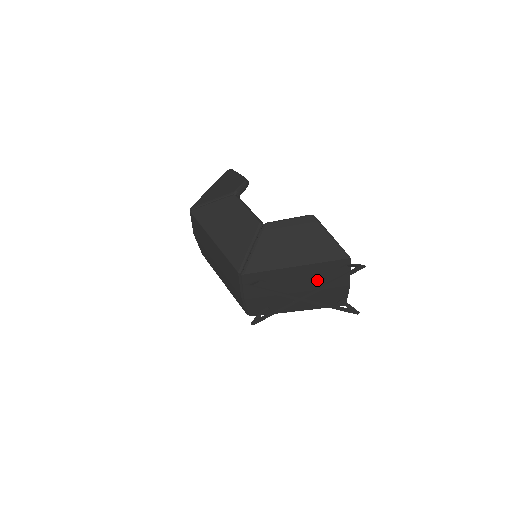
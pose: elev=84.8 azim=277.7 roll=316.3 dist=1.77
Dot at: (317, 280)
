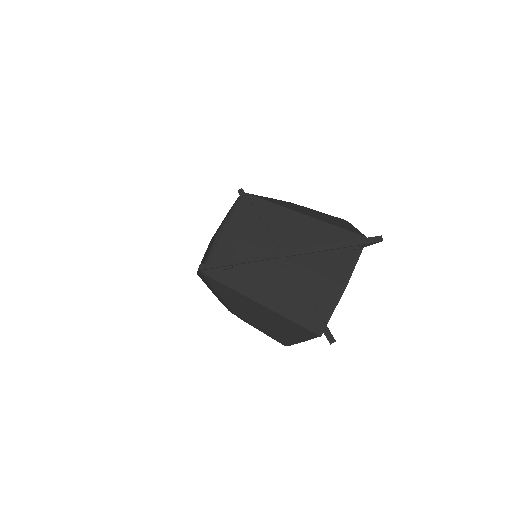
Dot at: occluded
